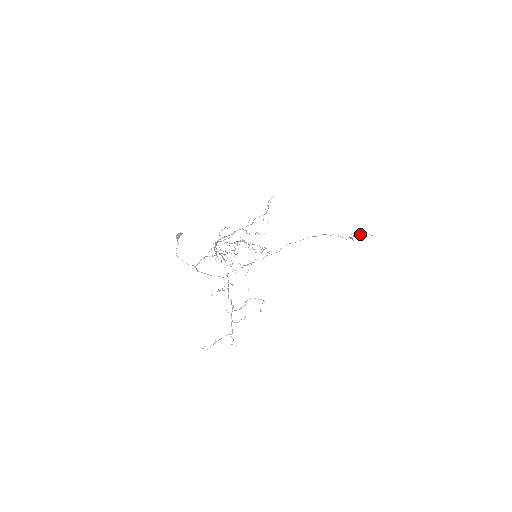
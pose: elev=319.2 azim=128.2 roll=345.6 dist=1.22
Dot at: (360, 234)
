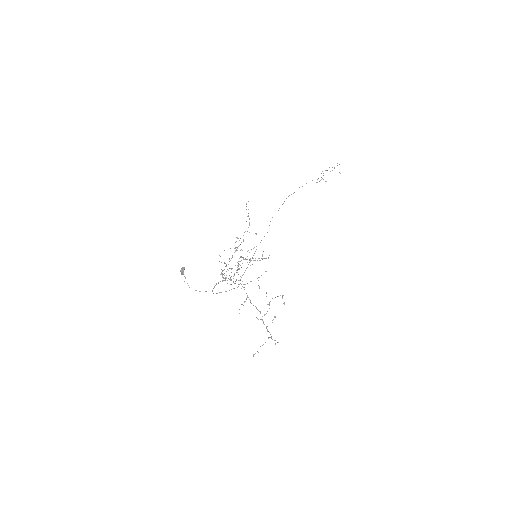
Dot at: occluded
